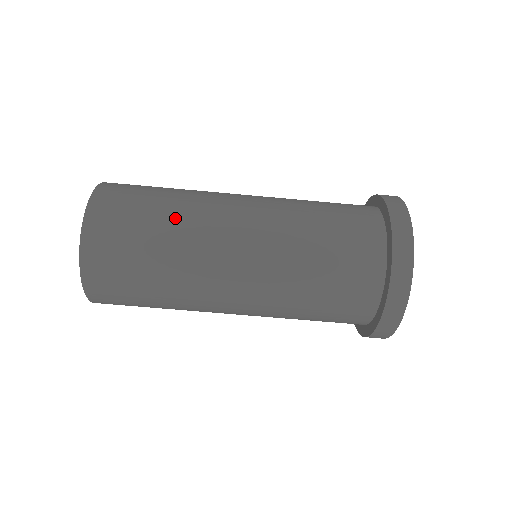
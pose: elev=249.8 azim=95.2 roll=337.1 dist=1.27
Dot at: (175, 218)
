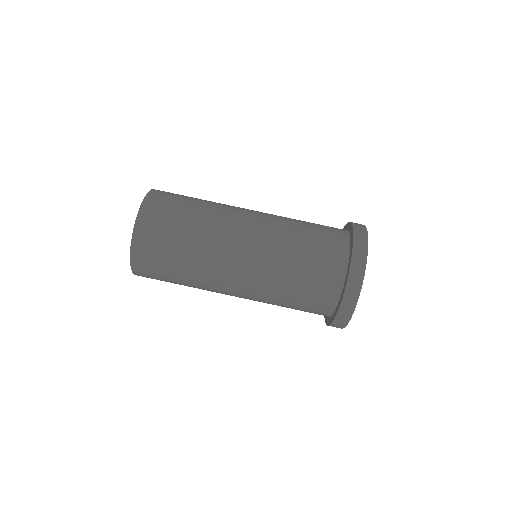
Dot at: (208, 203)
